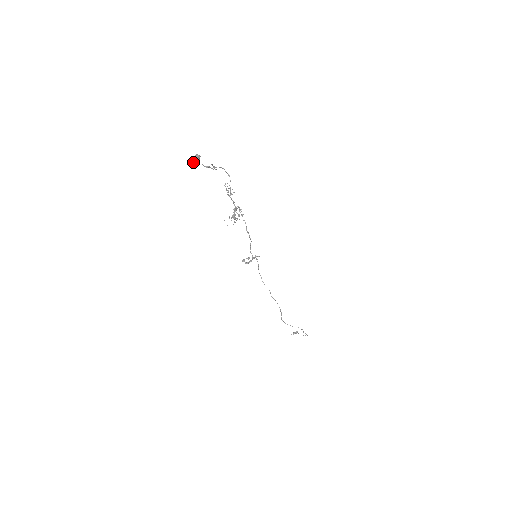
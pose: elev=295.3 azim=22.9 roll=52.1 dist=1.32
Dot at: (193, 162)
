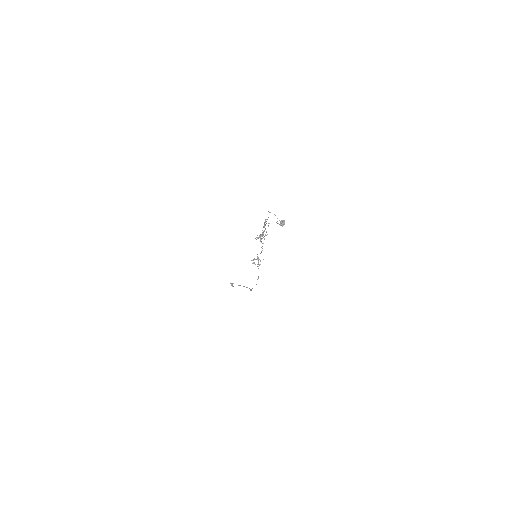
Dot at: (281, 225)
